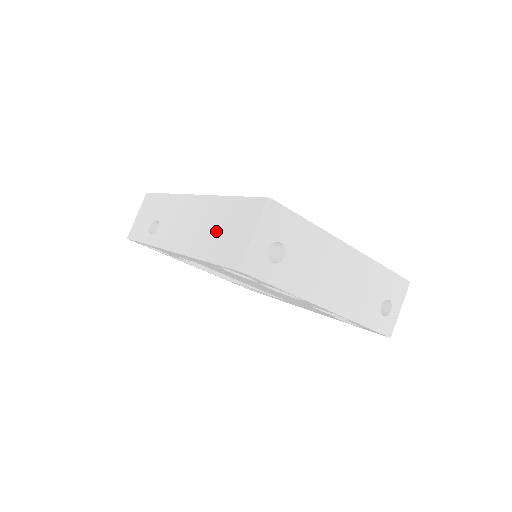
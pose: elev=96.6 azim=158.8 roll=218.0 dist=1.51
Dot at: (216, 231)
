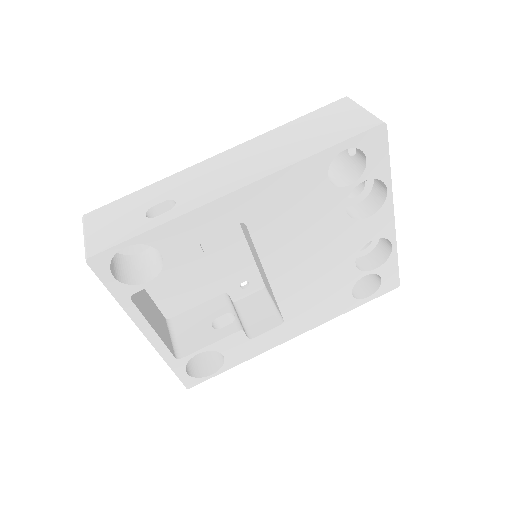
Dot at: (306, 136)
